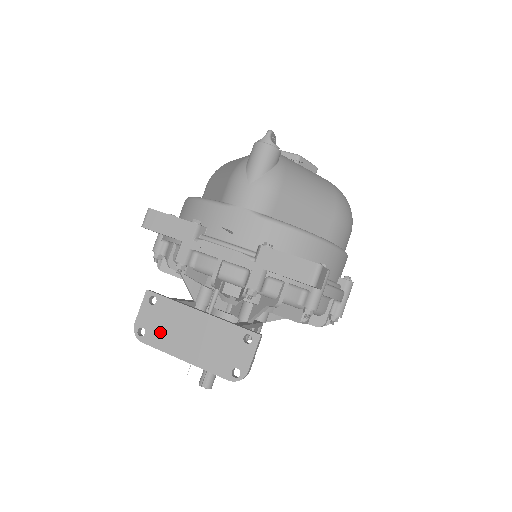
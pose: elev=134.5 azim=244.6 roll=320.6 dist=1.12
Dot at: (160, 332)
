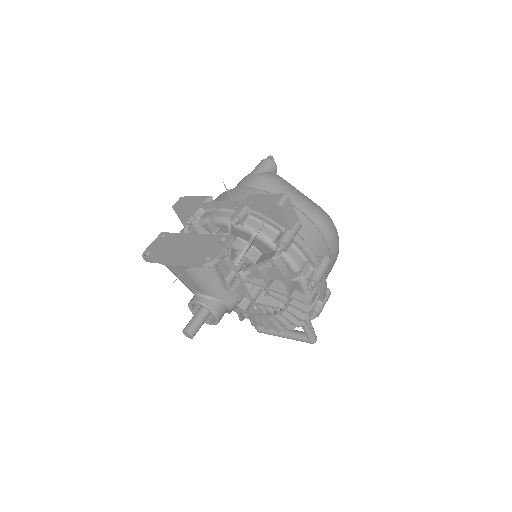
Dot at: (161, 250)
